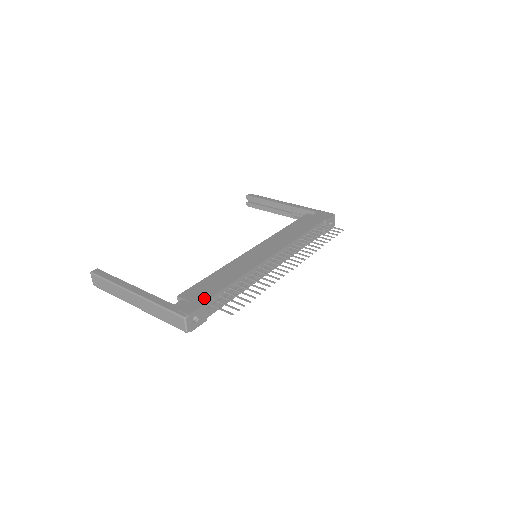
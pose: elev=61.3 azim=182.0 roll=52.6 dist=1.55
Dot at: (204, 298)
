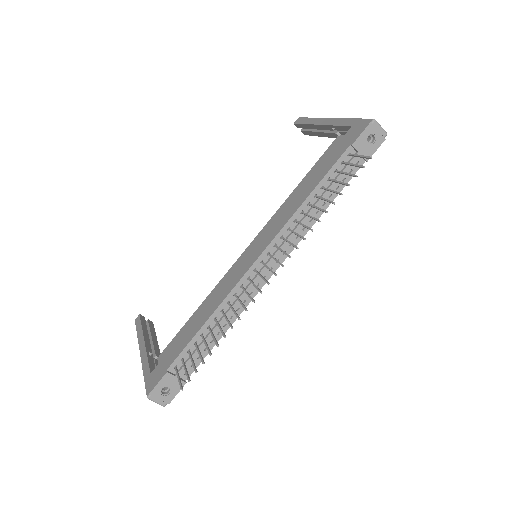
Dot at: (170, 362)
